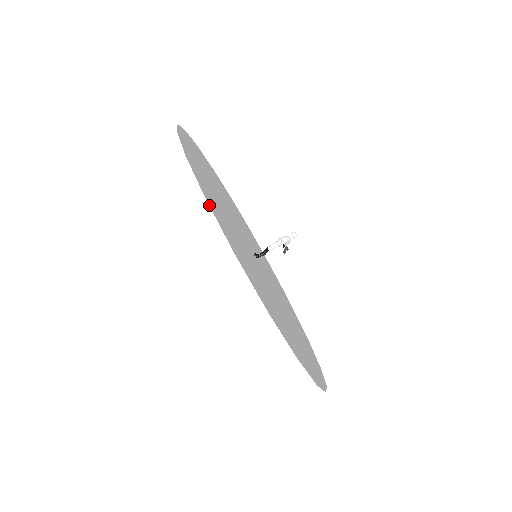
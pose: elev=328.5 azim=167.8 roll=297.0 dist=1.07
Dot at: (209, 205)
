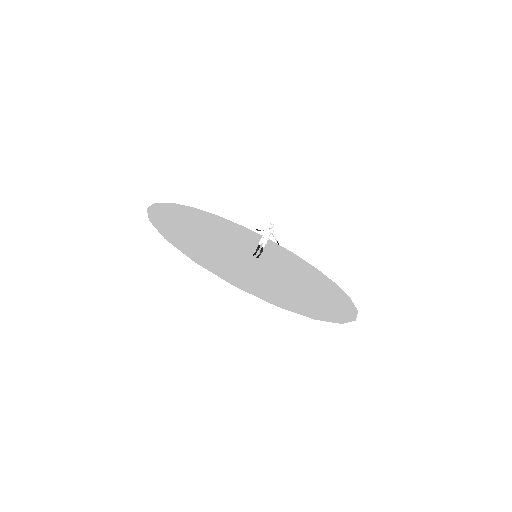
Dot at: (317, 319)
